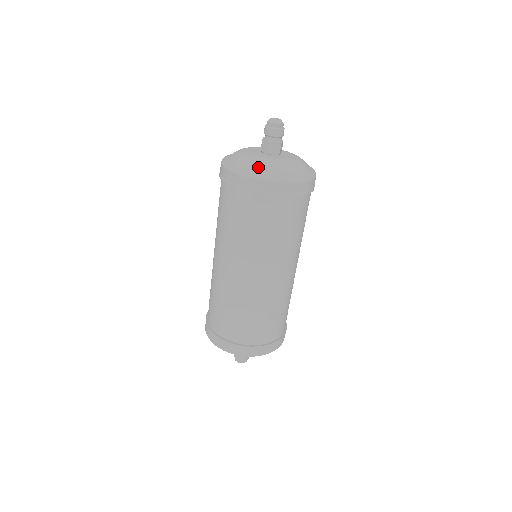
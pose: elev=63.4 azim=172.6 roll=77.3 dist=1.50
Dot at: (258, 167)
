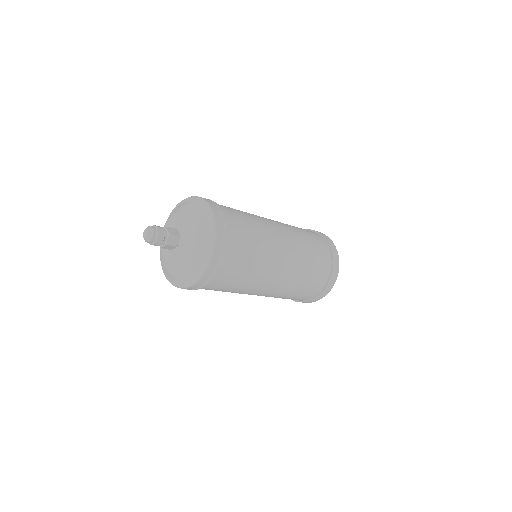
Dot at: (168, 274)
